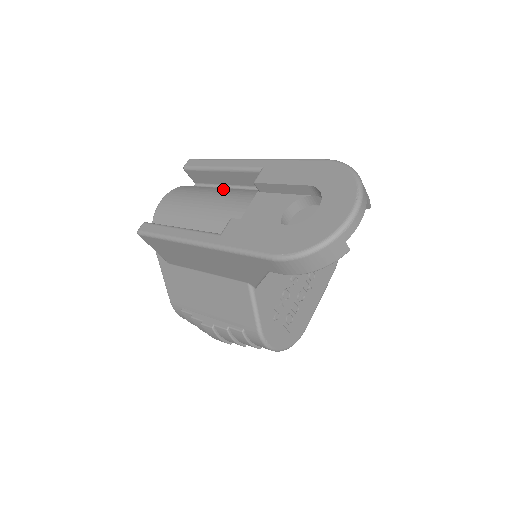
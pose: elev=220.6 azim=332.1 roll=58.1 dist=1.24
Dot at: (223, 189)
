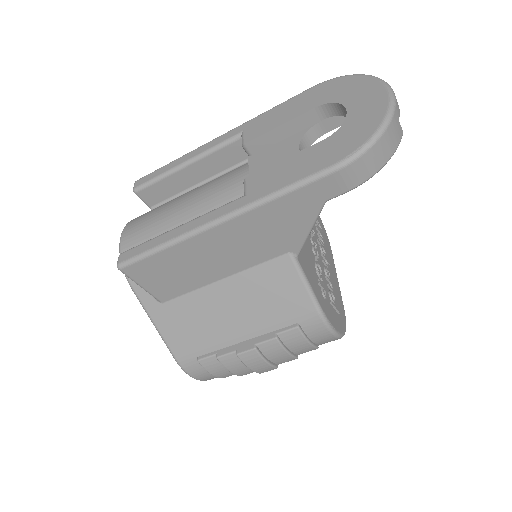
Dot at: (196, 188)
